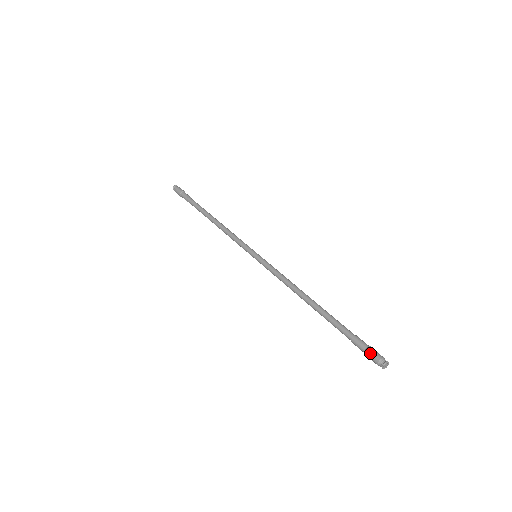
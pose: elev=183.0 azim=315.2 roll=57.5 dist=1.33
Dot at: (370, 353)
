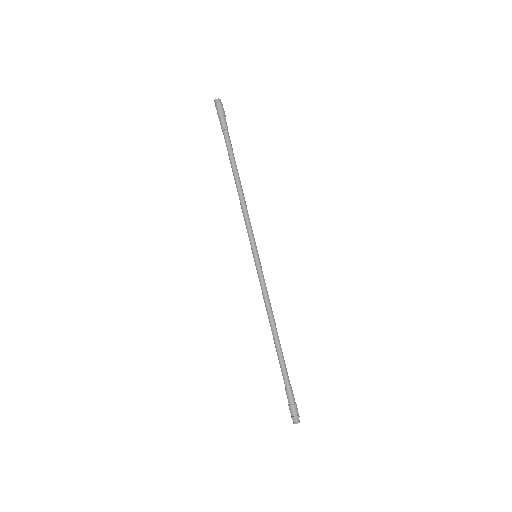
Dot at: (291, 410)
